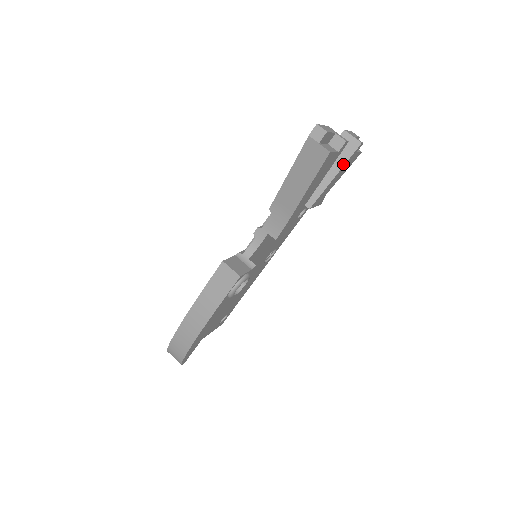
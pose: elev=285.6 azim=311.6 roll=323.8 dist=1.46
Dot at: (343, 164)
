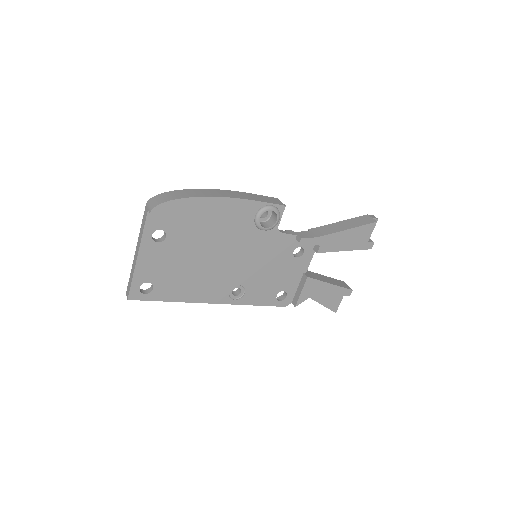
Dot at: (338, 285)
